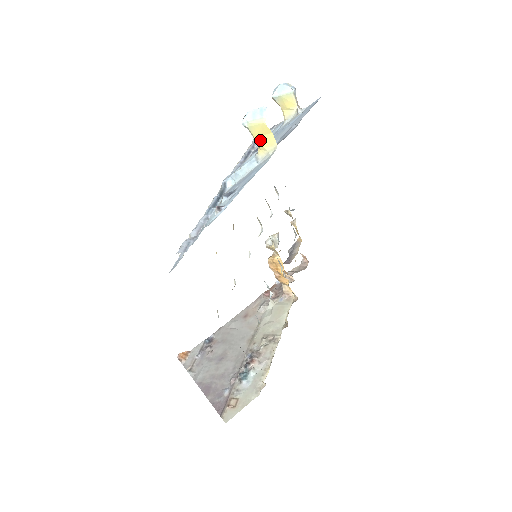
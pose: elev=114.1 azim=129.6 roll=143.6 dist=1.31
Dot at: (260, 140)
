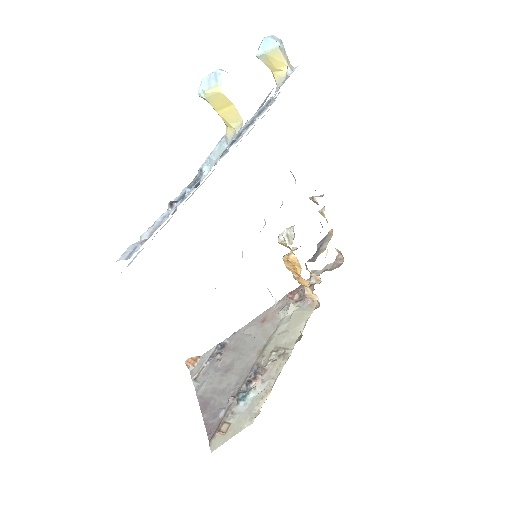
Dot at: (223, 114)
